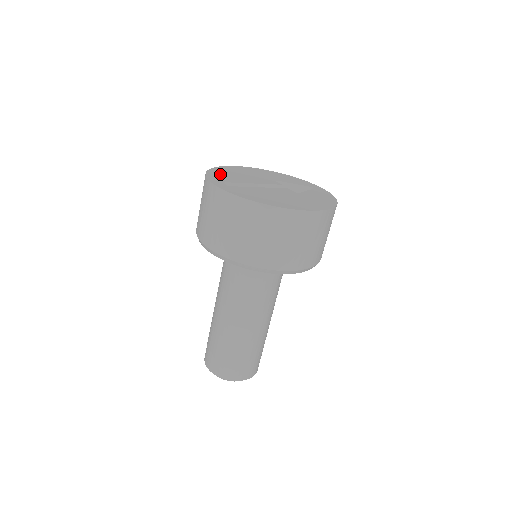
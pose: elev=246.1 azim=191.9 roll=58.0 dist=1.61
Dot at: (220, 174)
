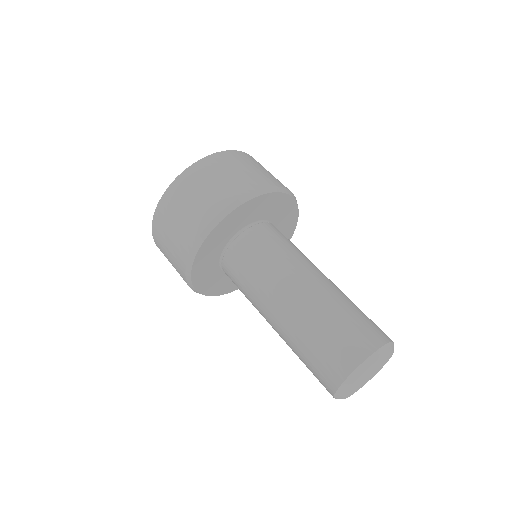
Dot at: occluded
